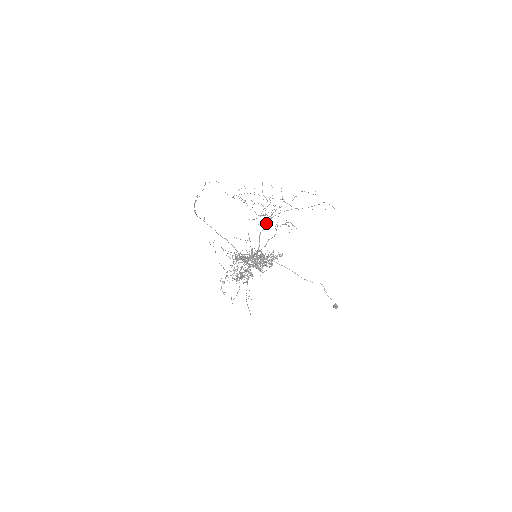
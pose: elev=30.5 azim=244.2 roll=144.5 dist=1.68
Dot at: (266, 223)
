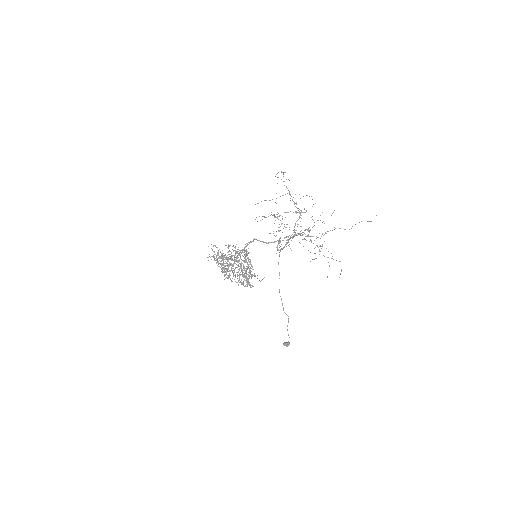
Dot at: (309, 231)
